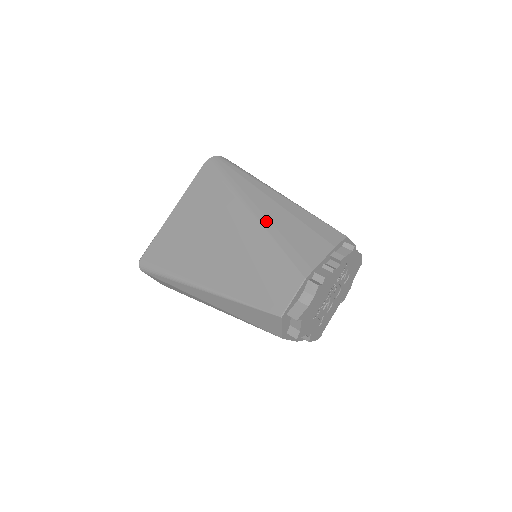
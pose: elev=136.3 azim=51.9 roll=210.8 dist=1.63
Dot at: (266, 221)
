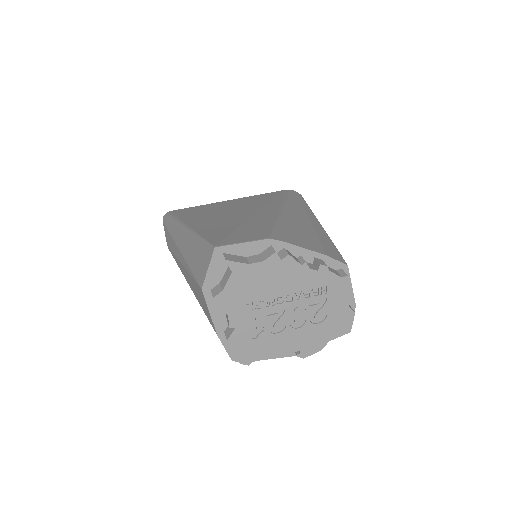
Dot at: (286, 215)
